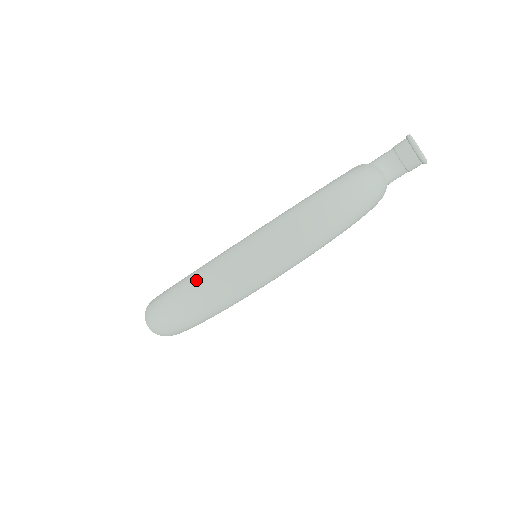
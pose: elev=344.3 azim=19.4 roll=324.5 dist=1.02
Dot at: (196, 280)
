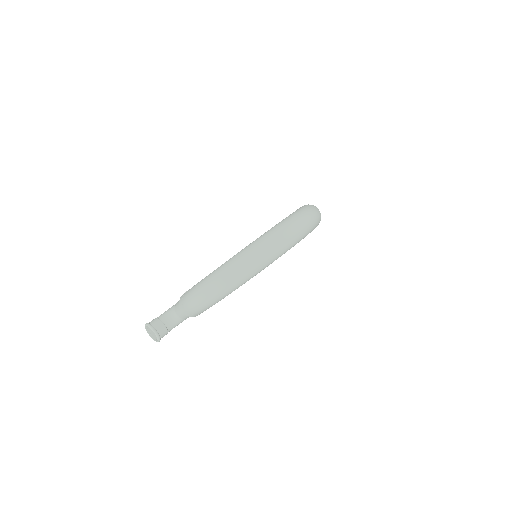
Dot at: (283, 225)
